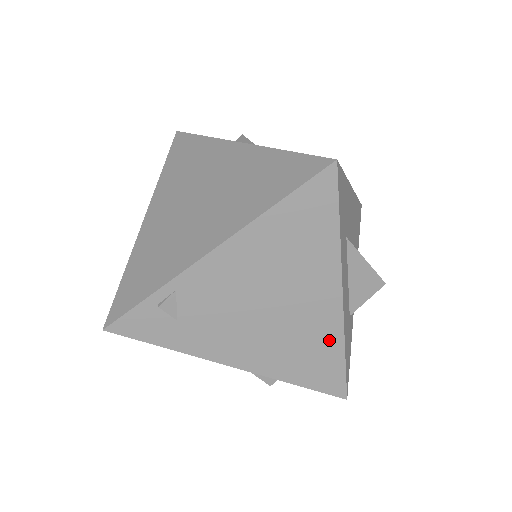
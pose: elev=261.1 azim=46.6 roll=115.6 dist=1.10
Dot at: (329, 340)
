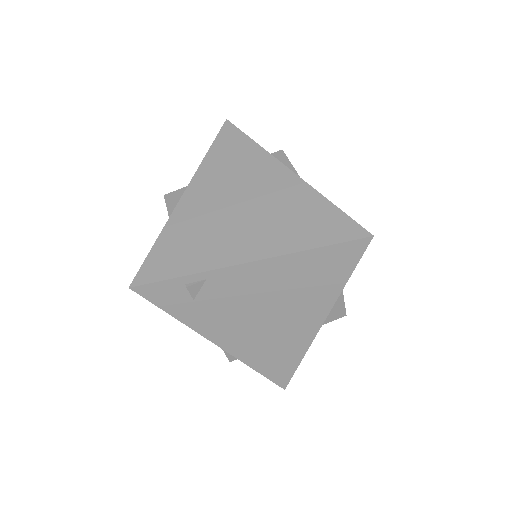
Dot at: (297, 348)
